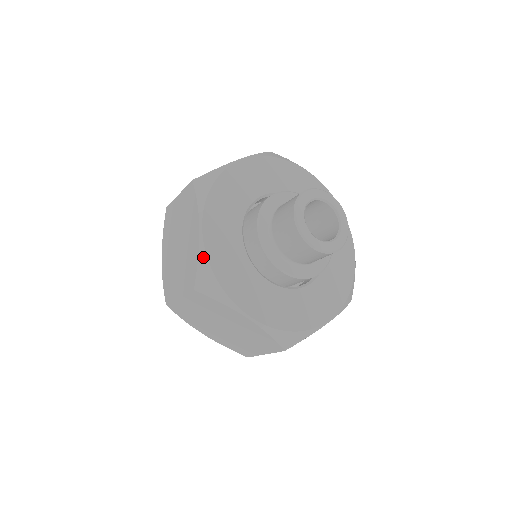
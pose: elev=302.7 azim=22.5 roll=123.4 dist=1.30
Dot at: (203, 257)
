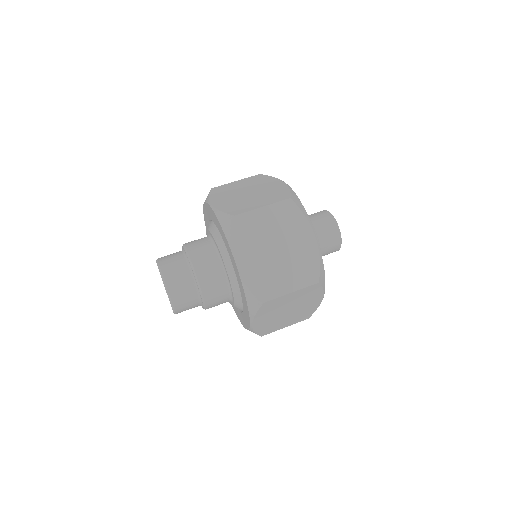
Dot at: (321, 258)
